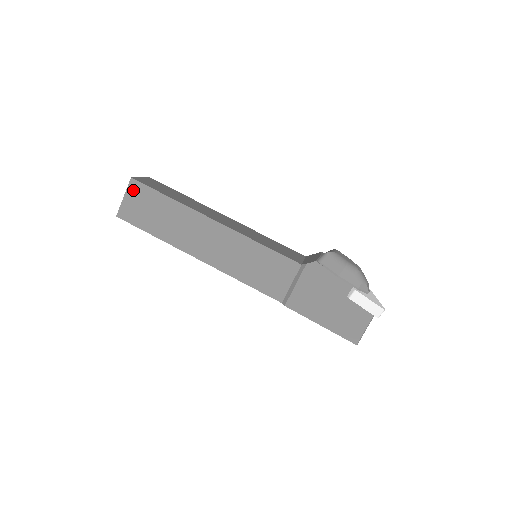
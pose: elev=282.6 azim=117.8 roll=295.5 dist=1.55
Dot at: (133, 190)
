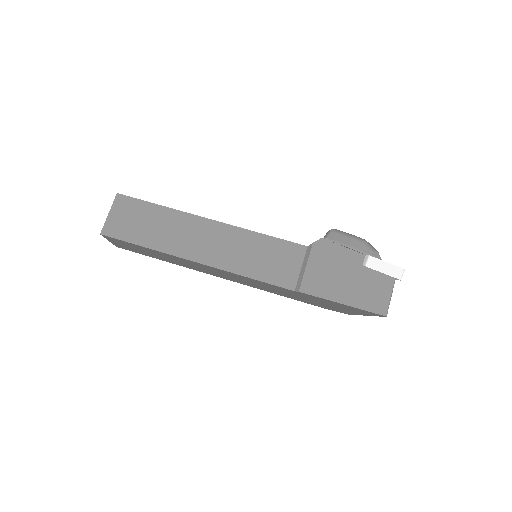
Dot at: (119, 205)
